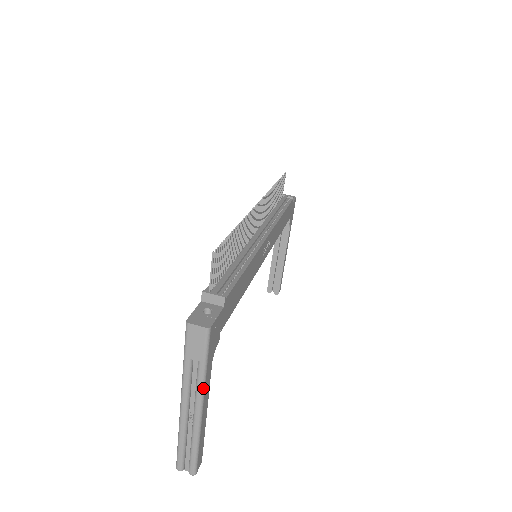
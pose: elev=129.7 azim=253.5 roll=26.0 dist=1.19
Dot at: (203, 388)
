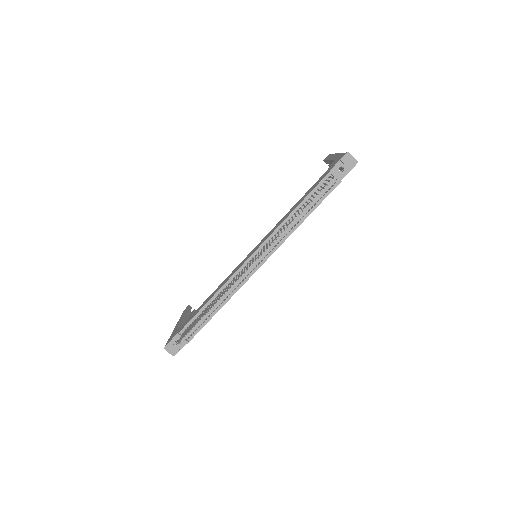
Dot at: occluded
